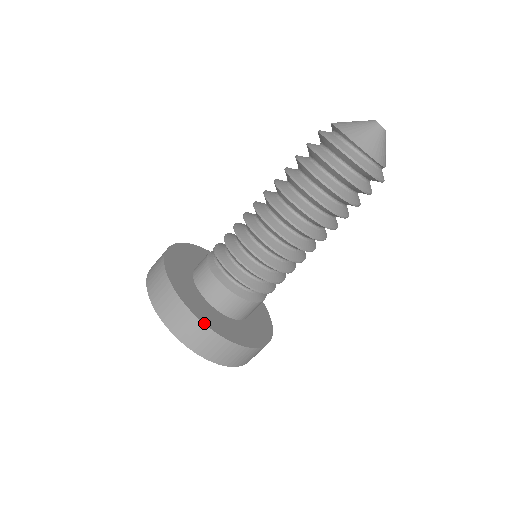
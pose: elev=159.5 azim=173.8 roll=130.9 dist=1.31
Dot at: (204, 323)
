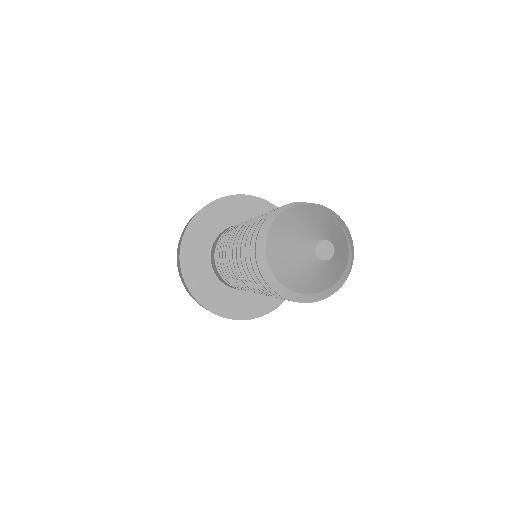
Dot at: (193, 296)
